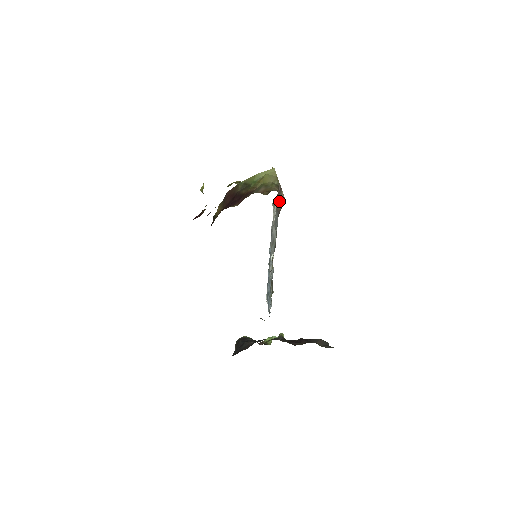
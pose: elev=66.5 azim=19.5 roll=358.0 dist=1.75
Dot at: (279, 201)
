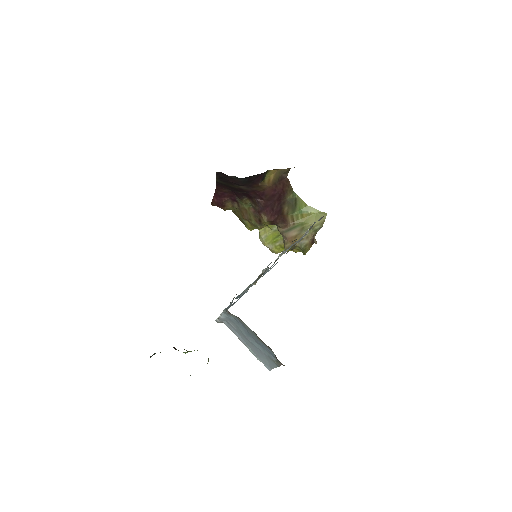
Dot at: occluded
